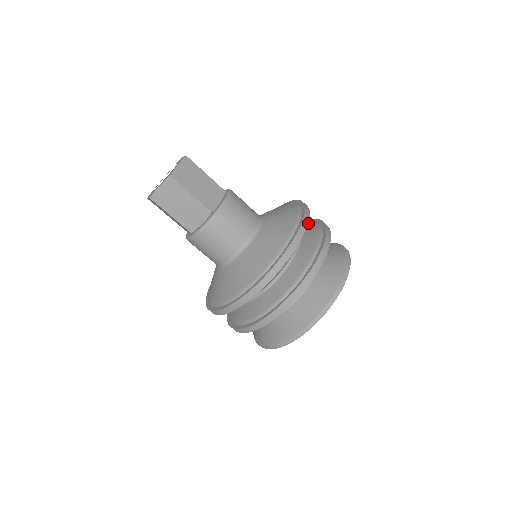
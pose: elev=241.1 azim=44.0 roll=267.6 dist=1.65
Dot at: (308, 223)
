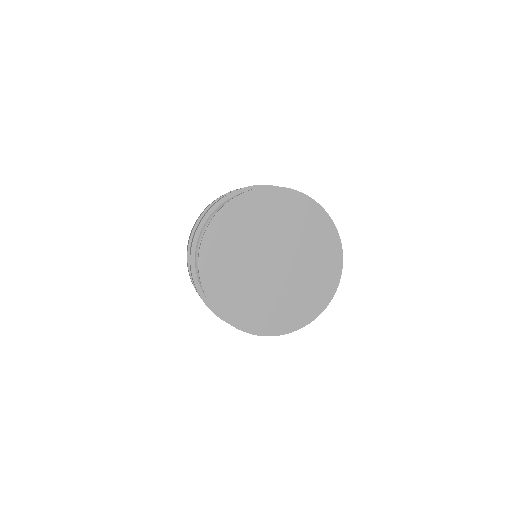
Dot at: occluded
